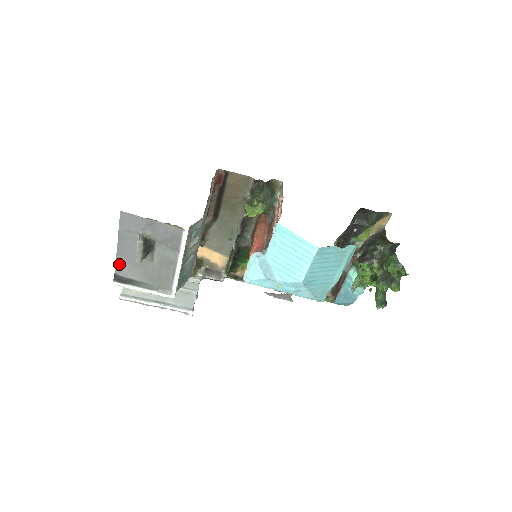
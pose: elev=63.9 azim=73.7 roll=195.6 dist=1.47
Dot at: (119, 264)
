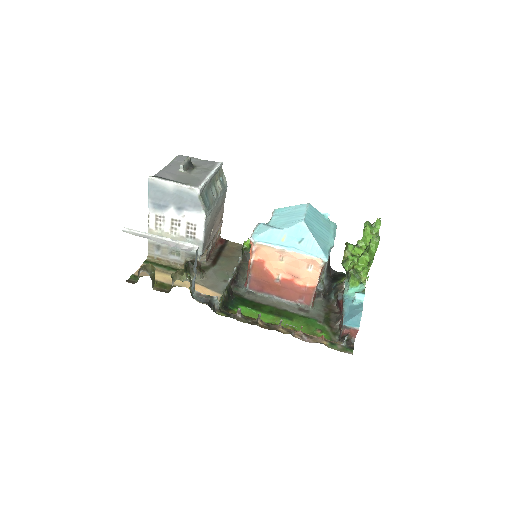
Dot at: (161, 173)
